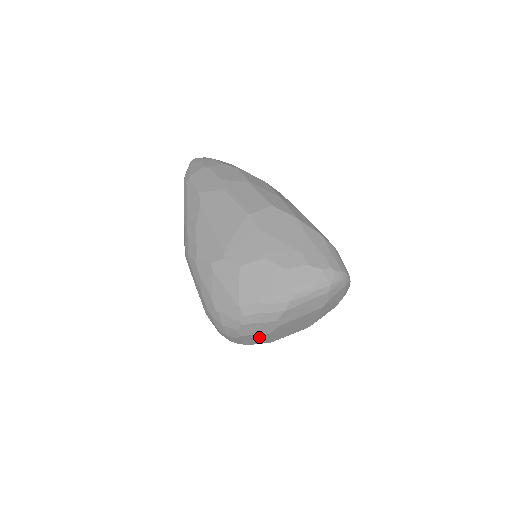
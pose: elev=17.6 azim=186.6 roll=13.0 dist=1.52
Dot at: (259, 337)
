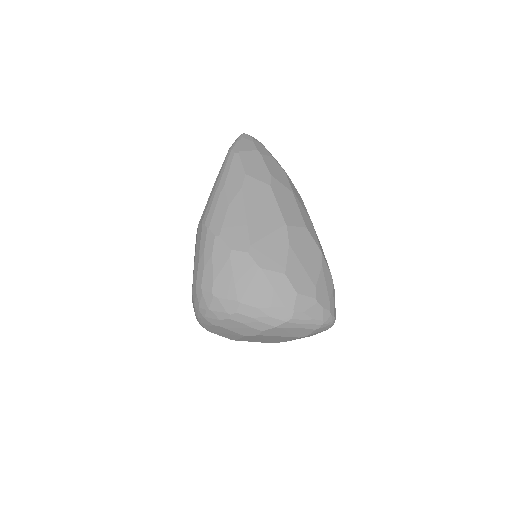
Dot at: (231, 333)
